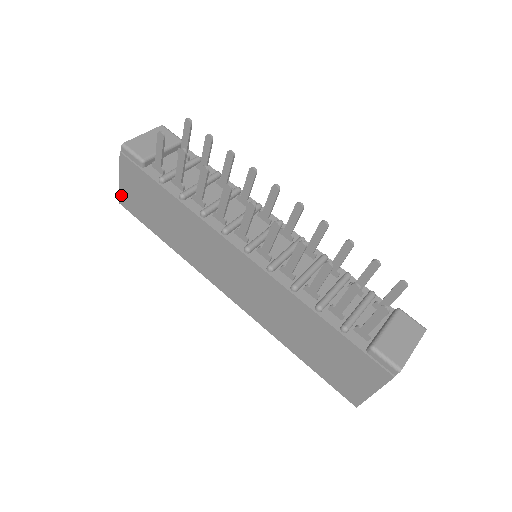
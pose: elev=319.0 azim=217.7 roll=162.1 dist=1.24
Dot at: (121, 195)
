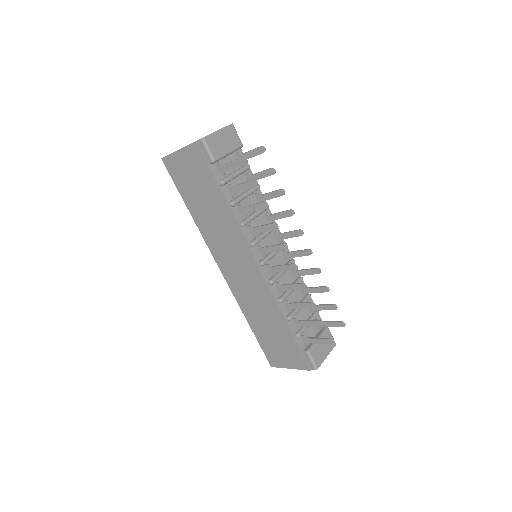
Dot at: (169, 157)
